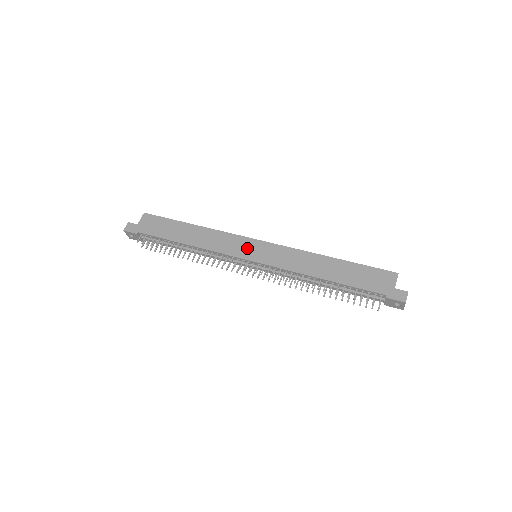
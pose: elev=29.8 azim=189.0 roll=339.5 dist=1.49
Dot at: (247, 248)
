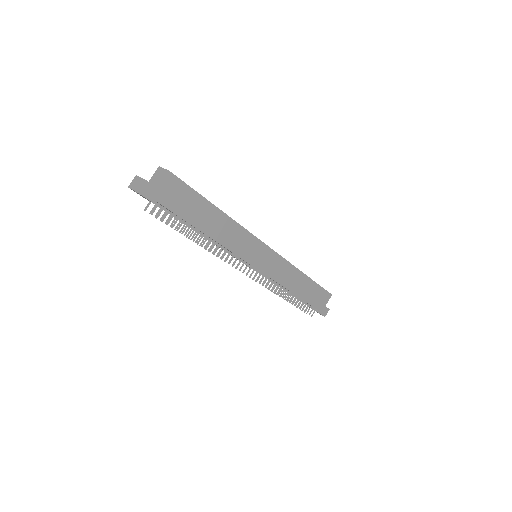
Dot at: (257, 254)
